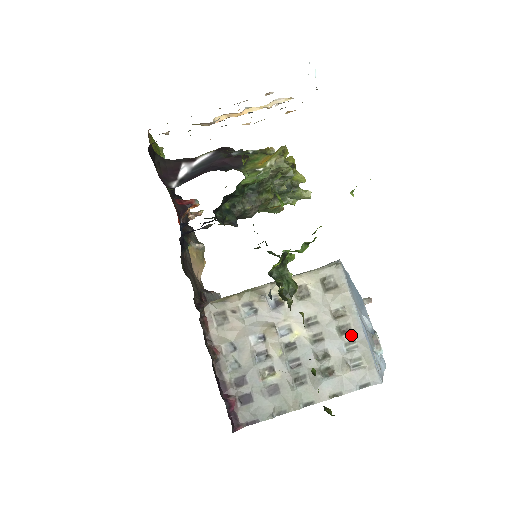
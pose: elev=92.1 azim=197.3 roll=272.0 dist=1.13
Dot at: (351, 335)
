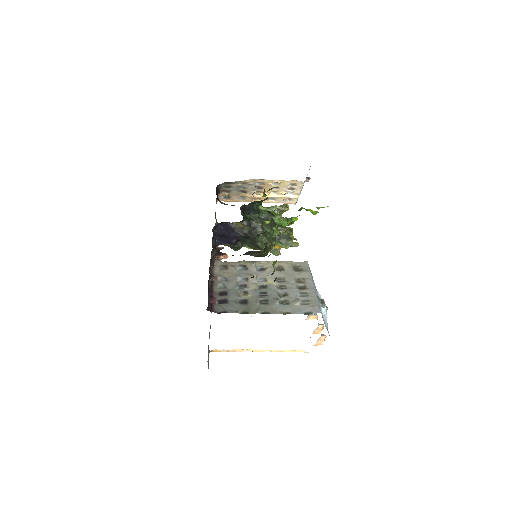
Dot at: (305, 290)
